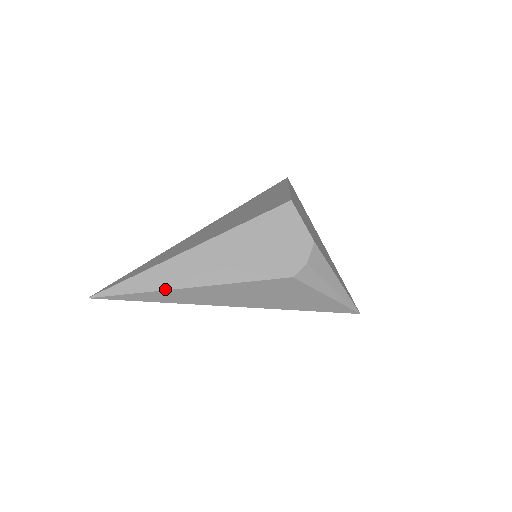
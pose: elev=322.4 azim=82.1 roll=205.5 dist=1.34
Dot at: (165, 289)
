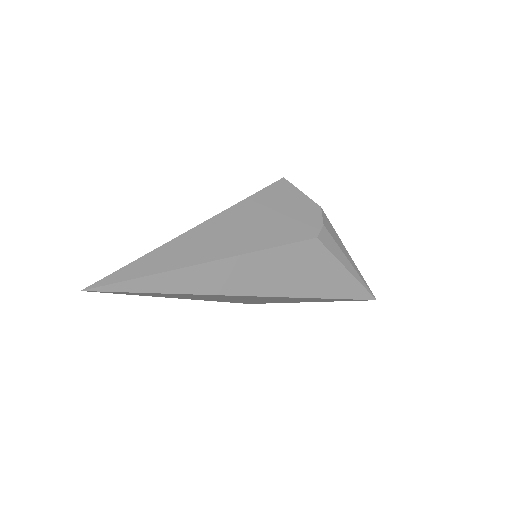
Dot at: (184, 266)
